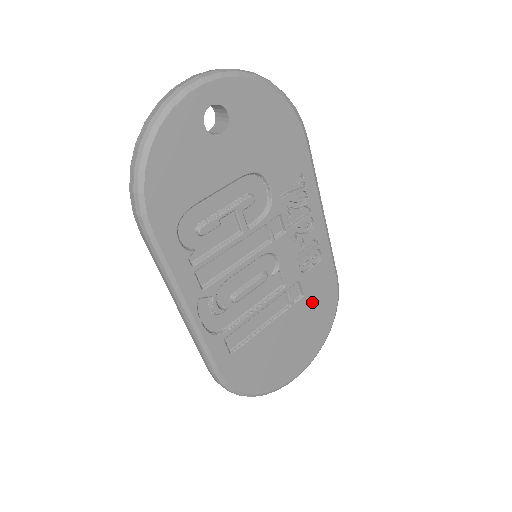
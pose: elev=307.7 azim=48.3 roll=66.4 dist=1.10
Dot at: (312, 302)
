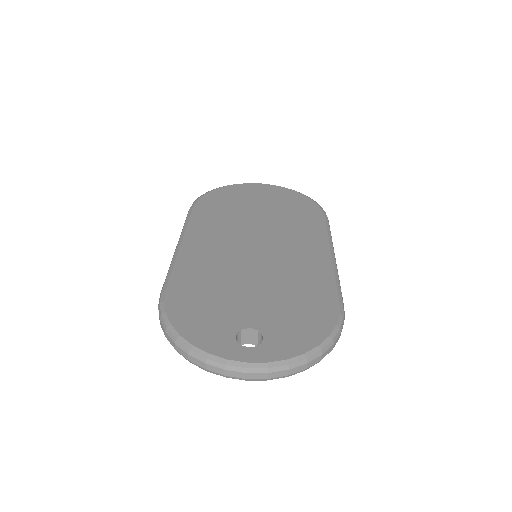
Dot at: occluded
